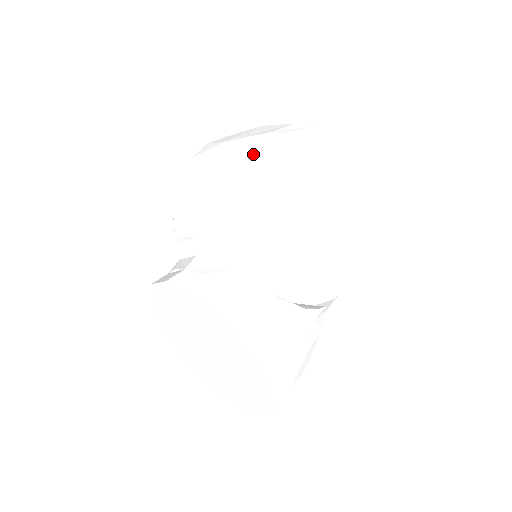
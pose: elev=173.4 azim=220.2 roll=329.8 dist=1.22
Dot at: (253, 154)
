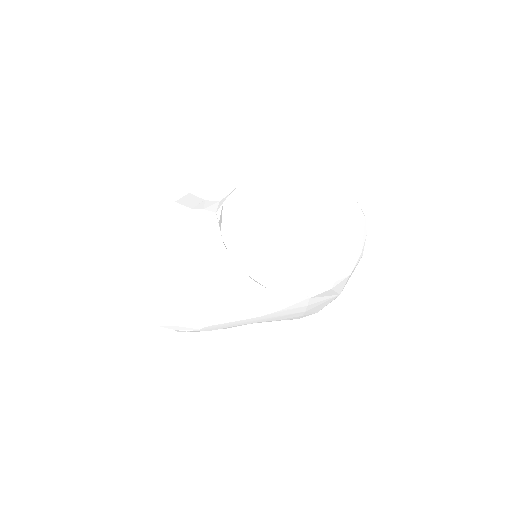
Dot at: occluded
